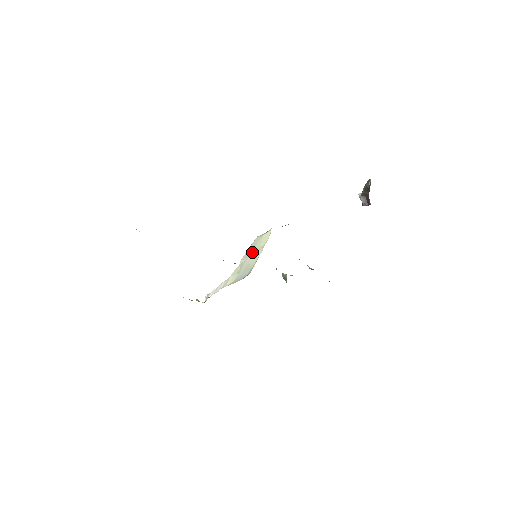
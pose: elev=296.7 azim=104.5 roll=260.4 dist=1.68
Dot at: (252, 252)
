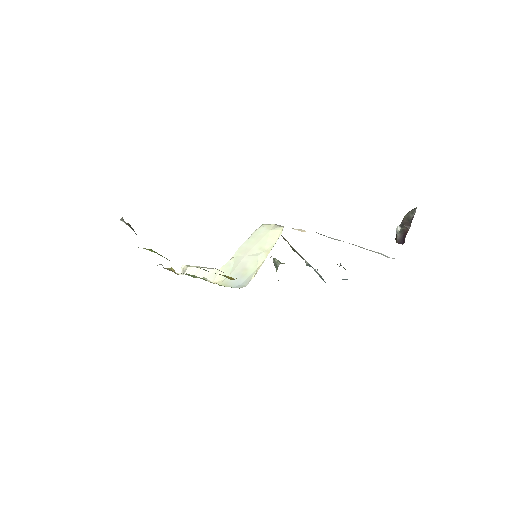
Dot at: (253, 250)
